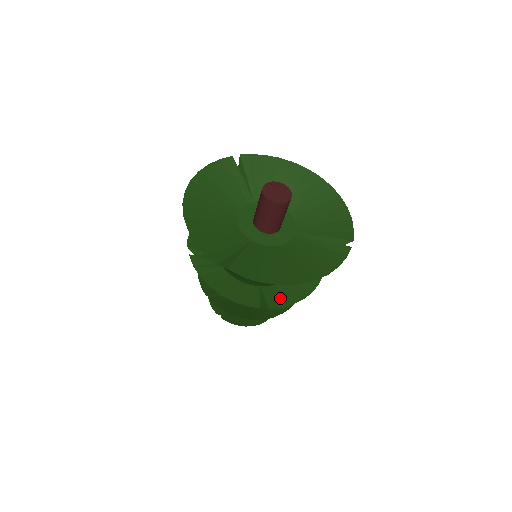
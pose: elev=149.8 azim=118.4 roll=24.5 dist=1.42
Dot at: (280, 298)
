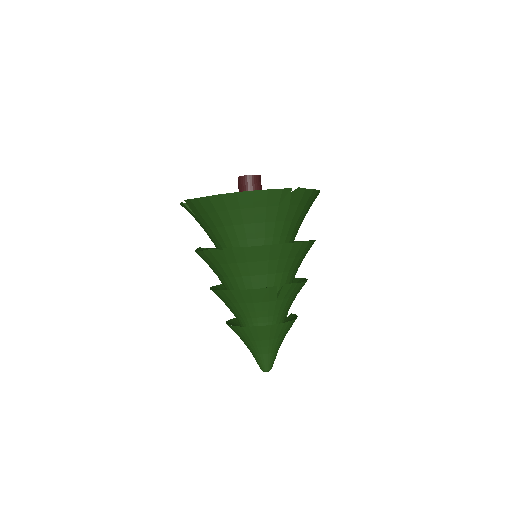
Dot at: occluded
